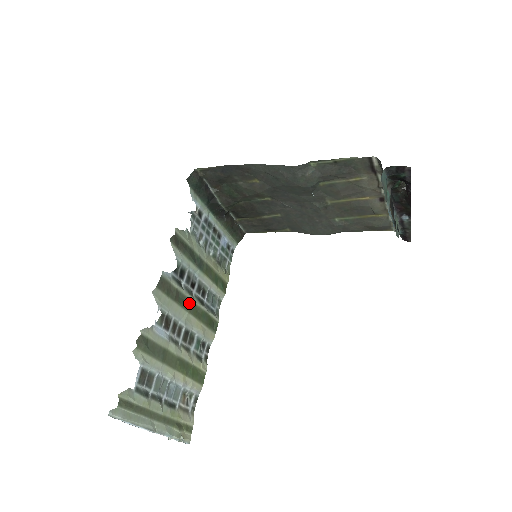
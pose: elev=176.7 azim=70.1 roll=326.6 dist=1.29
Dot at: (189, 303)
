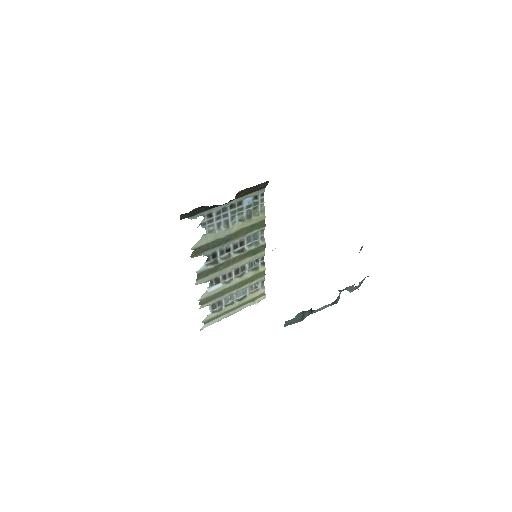
Dot at: (229, 261)
